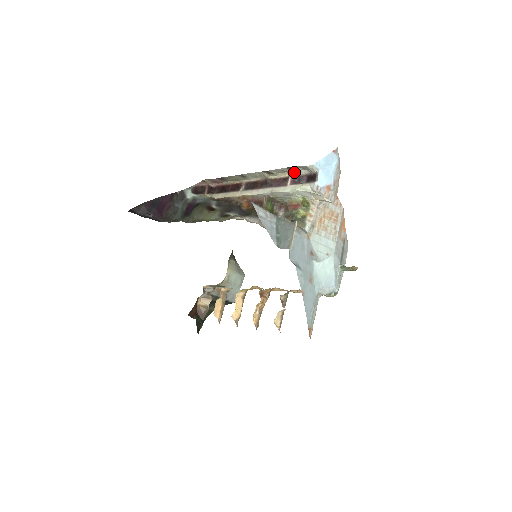
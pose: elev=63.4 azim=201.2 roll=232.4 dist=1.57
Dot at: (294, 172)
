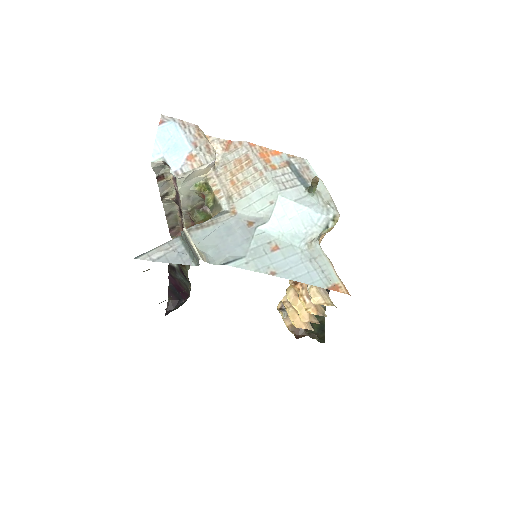
Dot at: (169, 175)
